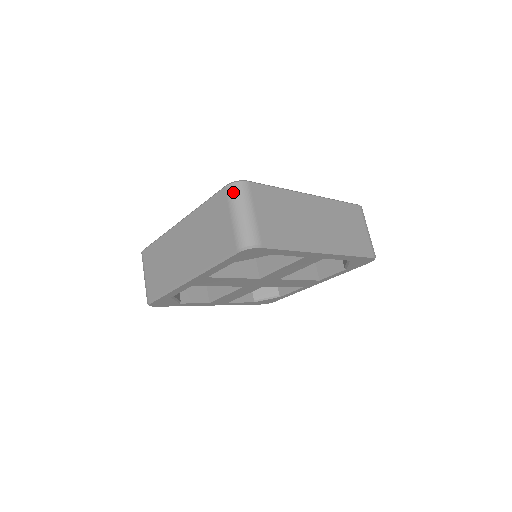
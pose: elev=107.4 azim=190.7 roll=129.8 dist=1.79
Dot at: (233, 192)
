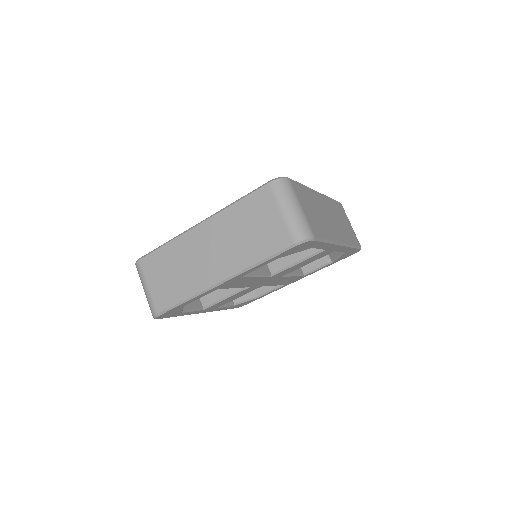
Dot at: (279, 188)
